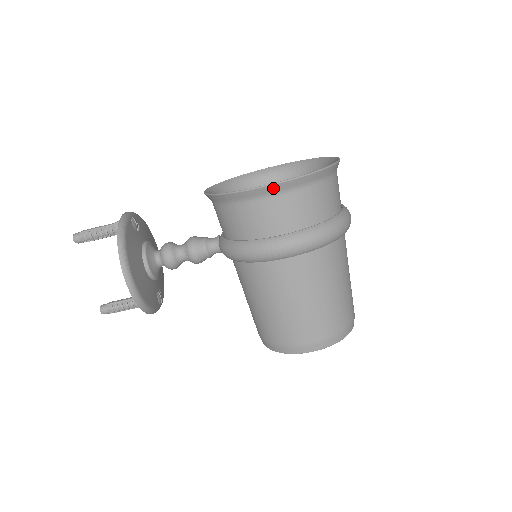
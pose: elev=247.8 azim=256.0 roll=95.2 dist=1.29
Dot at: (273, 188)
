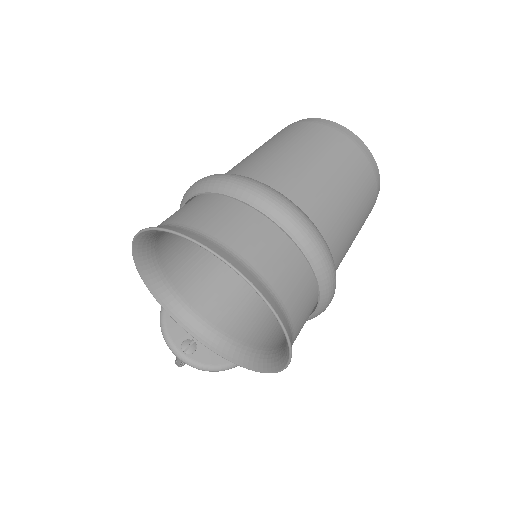
Dot at: occluded
